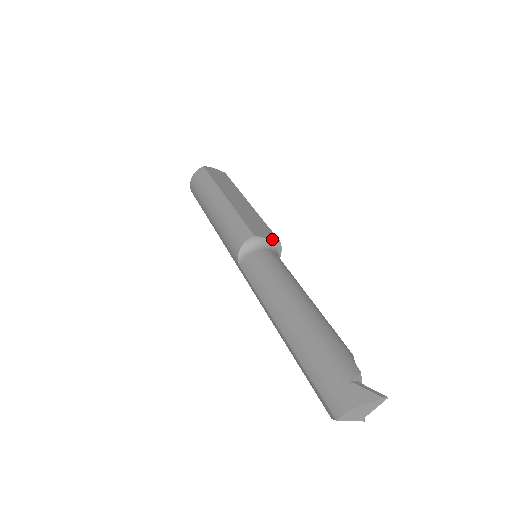
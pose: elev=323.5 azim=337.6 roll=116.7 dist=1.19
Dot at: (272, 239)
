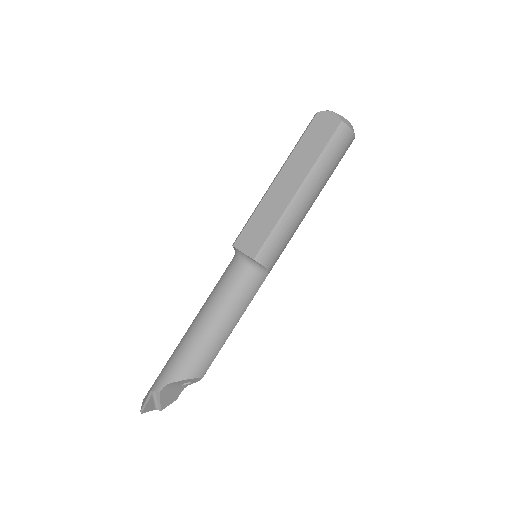
Dot at: (247, 255)
